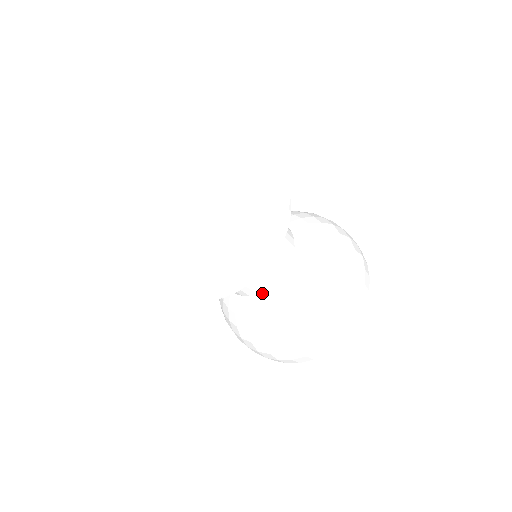
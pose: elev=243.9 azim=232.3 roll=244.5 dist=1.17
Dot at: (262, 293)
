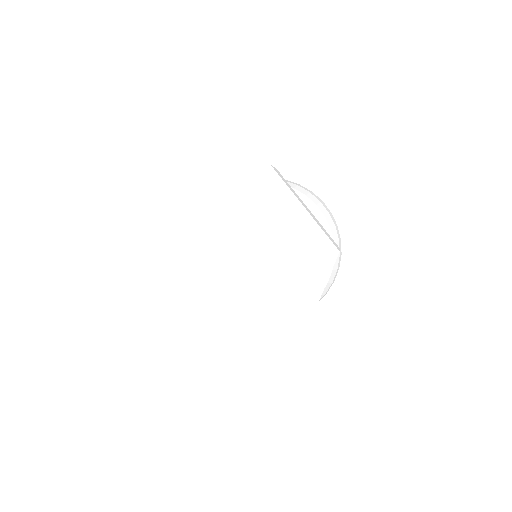
Dot at: occluded
